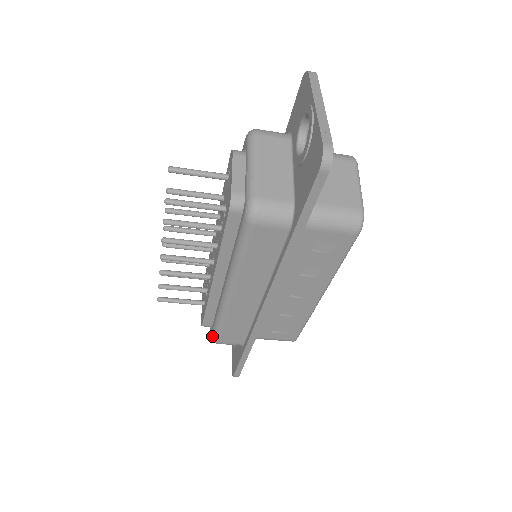
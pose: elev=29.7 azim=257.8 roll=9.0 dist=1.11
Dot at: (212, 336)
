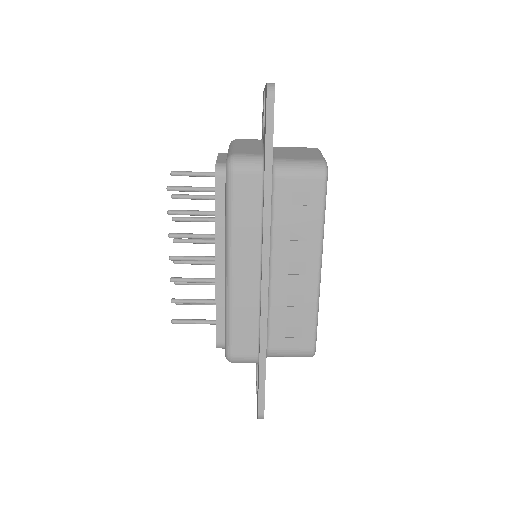
Dot at: (226, 349)
